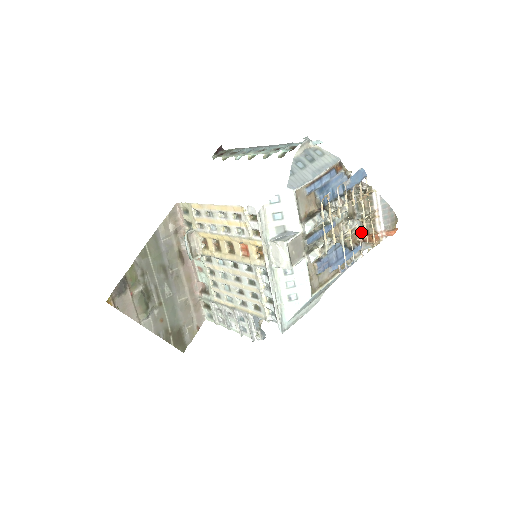
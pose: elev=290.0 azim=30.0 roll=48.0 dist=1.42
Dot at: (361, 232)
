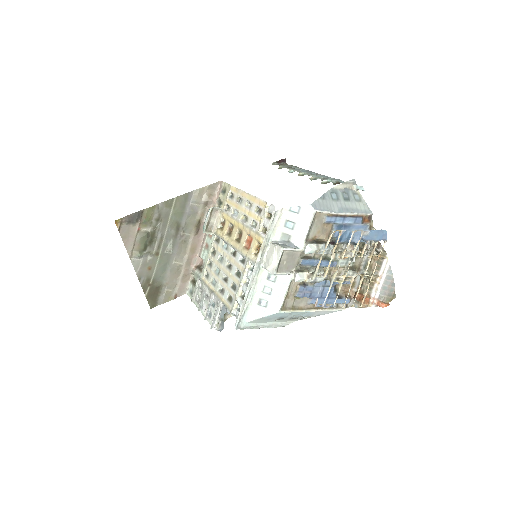
Dot at: (356, 289)
